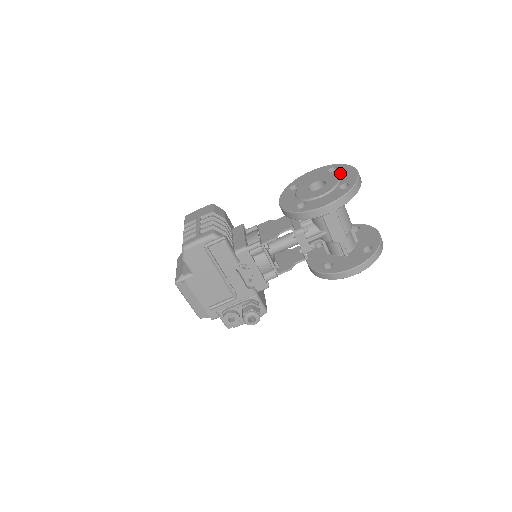
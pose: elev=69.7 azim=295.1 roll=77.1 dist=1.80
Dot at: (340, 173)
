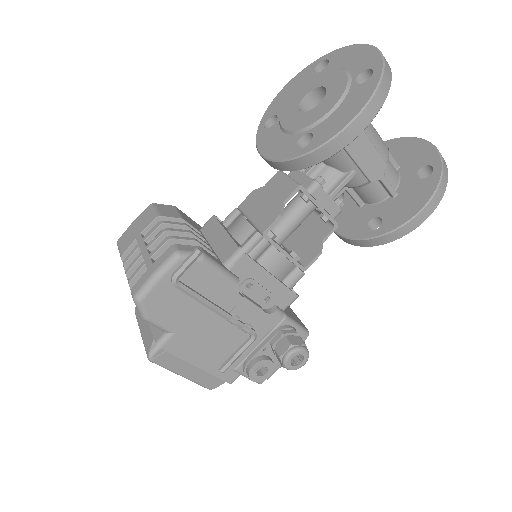
Dot at: (340, 63)
